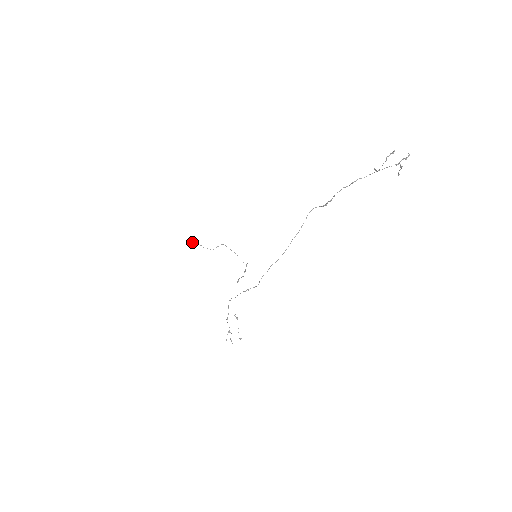
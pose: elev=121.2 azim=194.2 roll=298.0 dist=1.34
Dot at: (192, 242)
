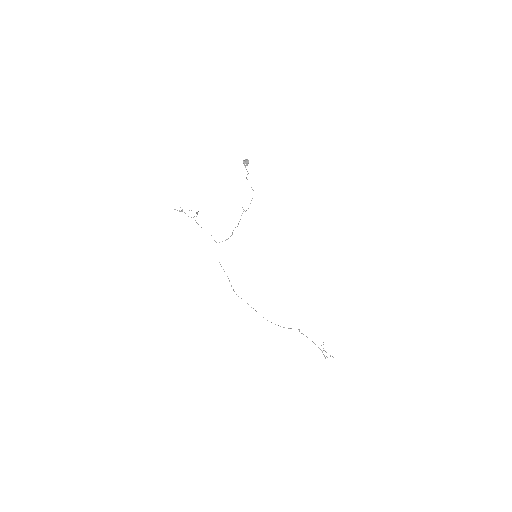
Dot at: occluded
